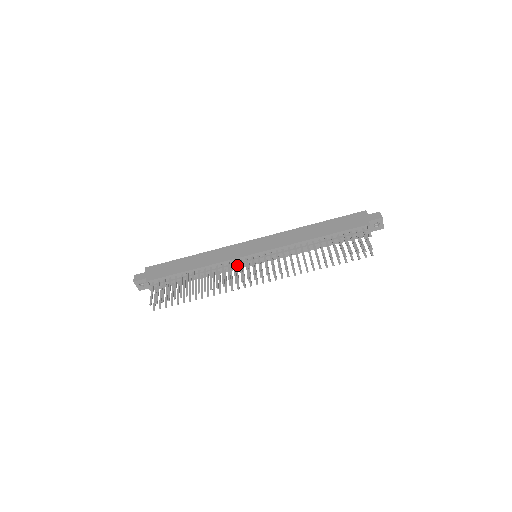
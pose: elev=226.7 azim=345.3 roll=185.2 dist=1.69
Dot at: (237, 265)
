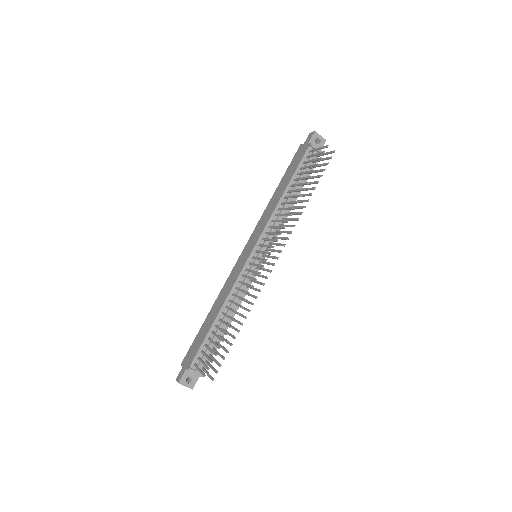
Dot at: occluded
